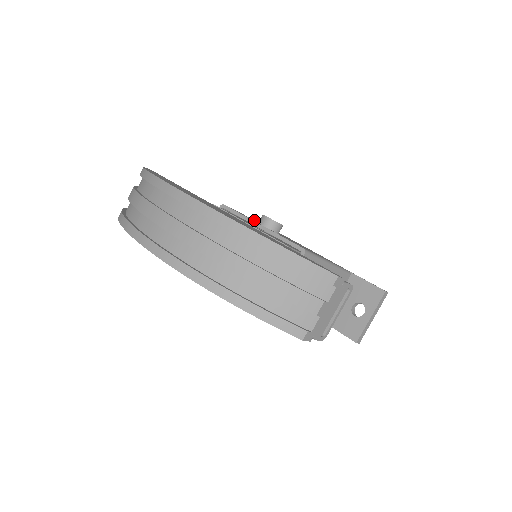
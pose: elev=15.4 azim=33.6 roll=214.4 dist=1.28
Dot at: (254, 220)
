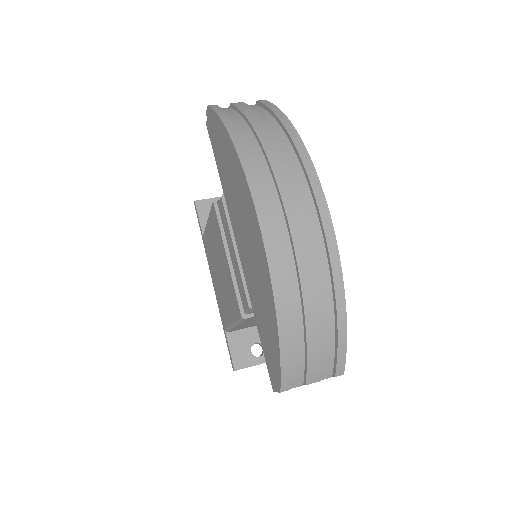
Dot at: occluded
